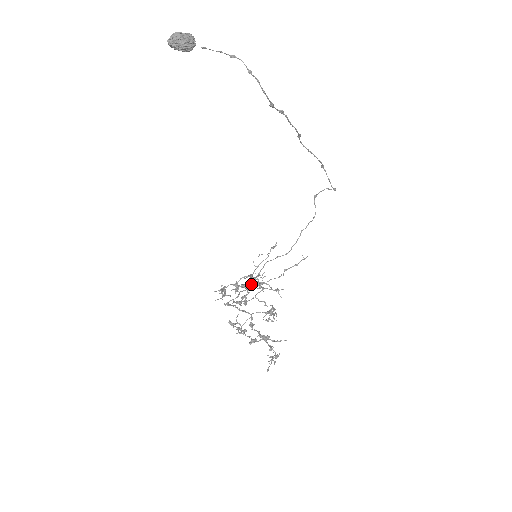
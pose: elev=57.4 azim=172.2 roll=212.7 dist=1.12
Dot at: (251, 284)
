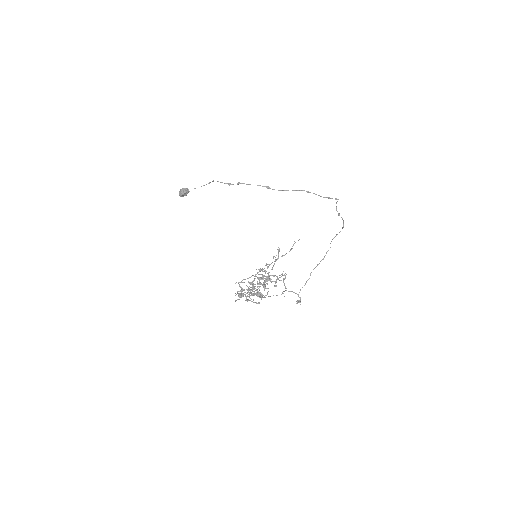
Dot at: occluded
